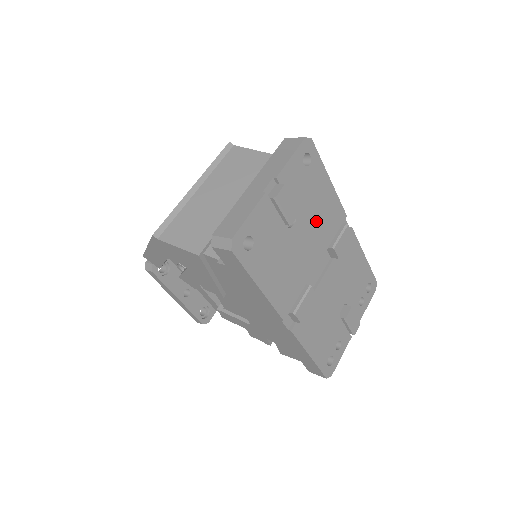
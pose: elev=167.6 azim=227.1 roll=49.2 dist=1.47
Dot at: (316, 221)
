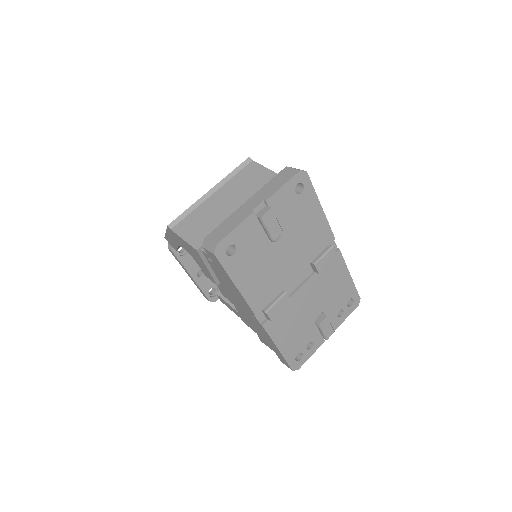
Dot at: (301, 240)
